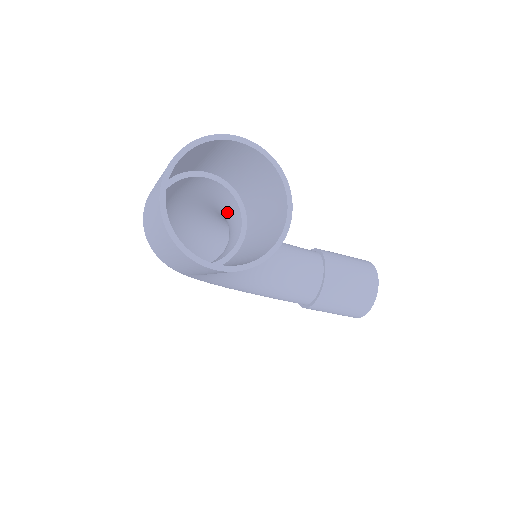
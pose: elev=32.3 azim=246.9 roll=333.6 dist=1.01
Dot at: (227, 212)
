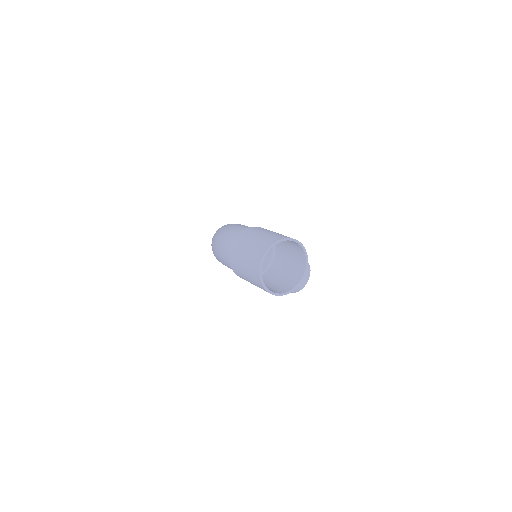
Dot at: occluded
